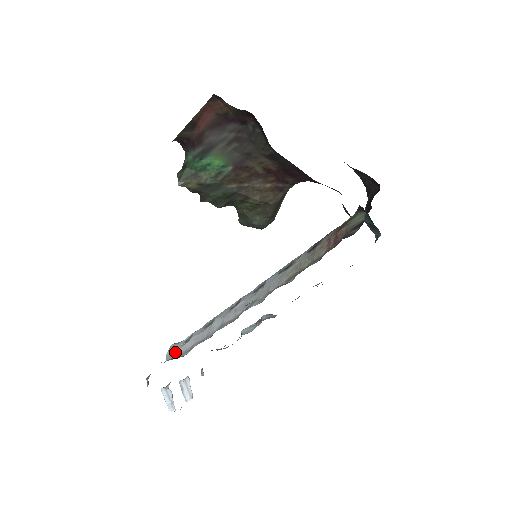
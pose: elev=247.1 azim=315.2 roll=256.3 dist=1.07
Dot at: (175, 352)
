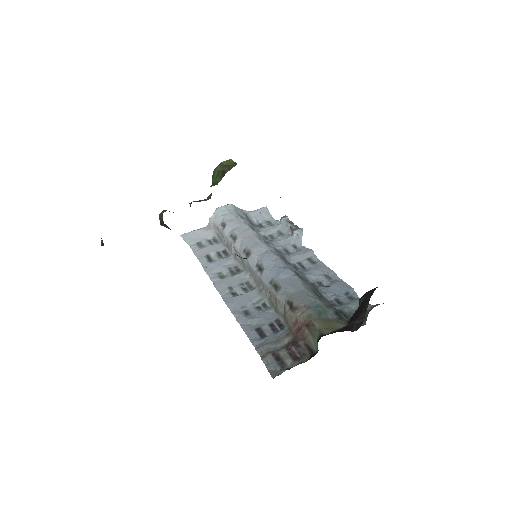
Dot at: (214, 224)
